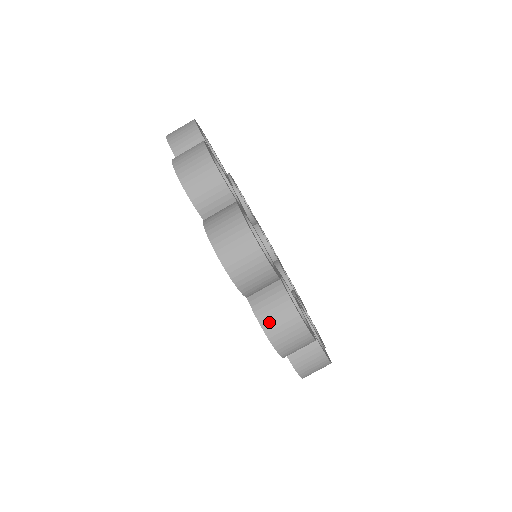
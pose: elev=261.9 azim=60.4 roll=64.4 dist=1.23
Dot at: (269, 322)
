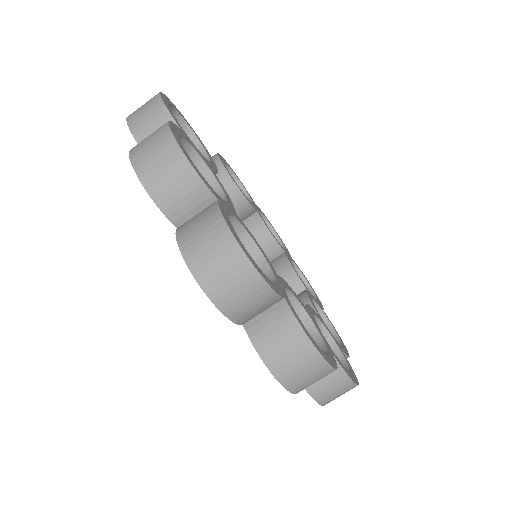
Dot at: (274, 356)
